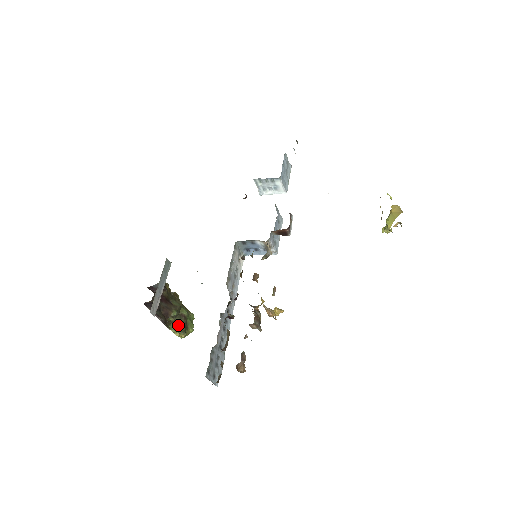
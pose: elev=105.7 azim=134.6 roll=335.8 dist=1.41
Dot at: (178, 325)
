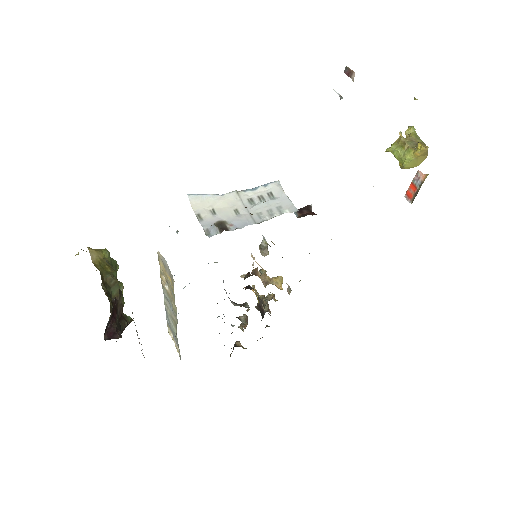
Dot at: occluded
